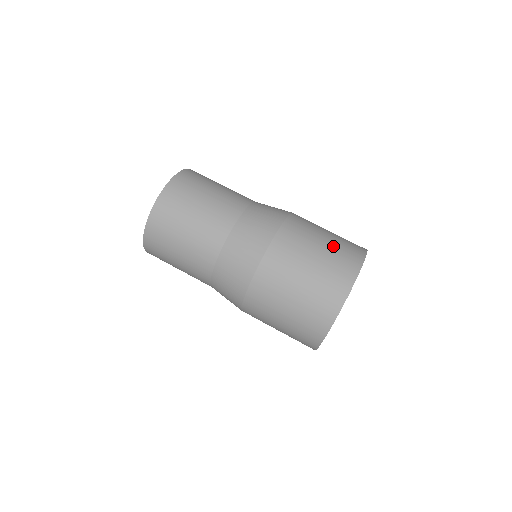
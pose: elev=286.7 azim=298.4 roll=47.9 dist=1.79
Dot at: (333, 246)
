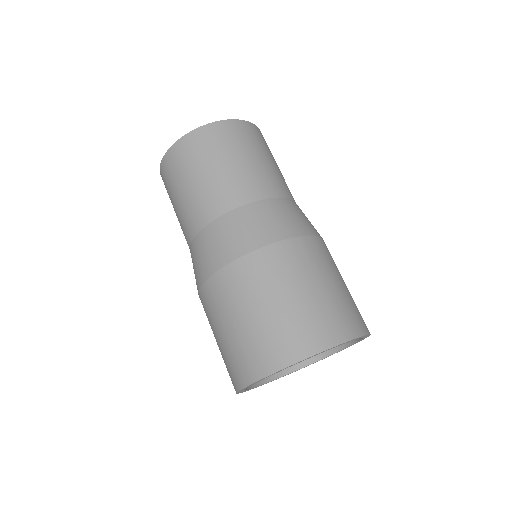
Dot at: (272, 322)
